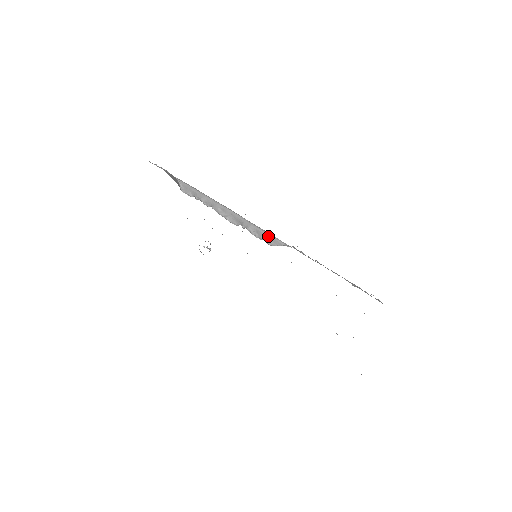
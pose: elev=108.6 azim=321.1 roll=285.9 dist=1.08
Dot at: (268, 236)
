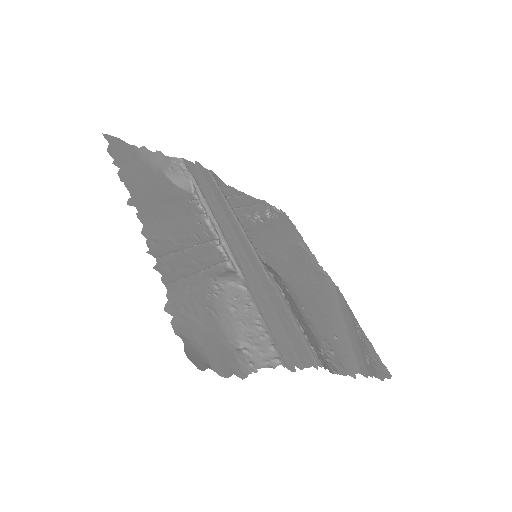
Dot at: (230, 259)
